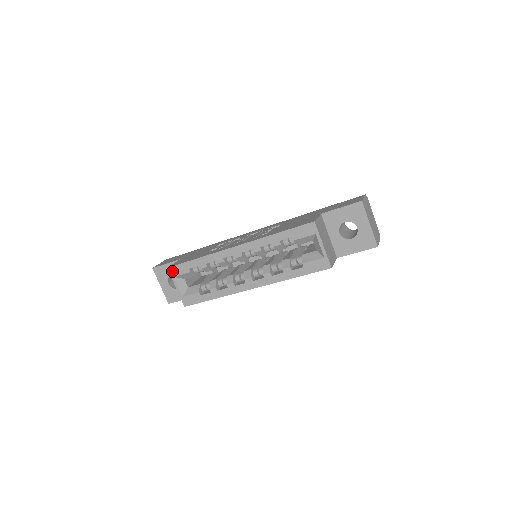
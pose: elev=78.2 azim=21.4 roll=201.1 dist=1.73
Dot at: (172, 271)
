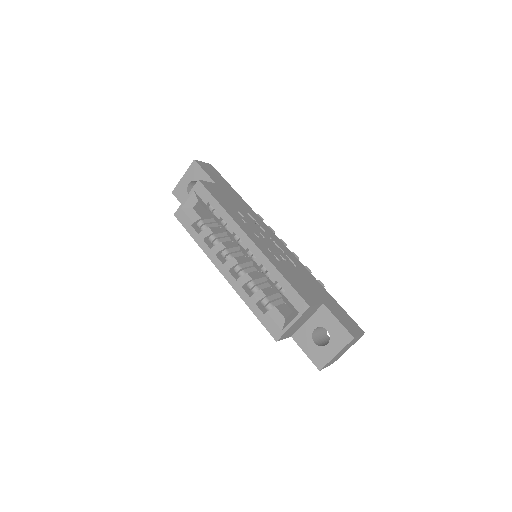
Dot at: (198, 186)
